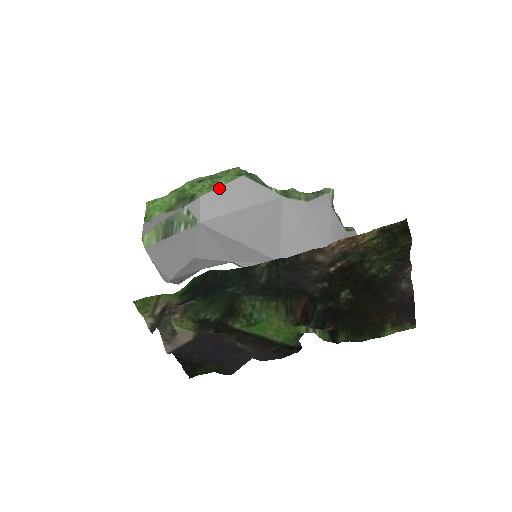
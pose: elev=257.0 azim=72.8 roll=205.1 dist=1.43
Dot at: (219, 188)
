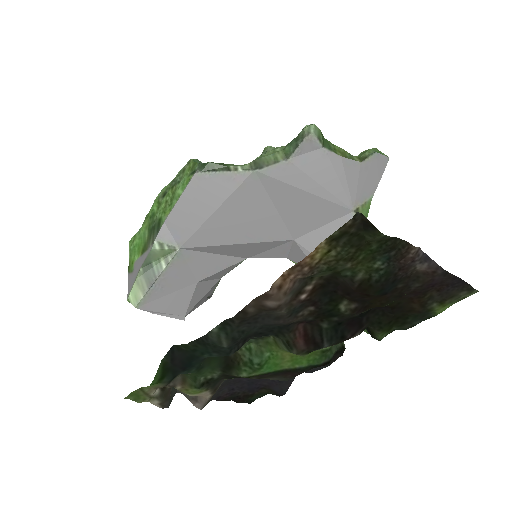
Dot at: (178, 201)
